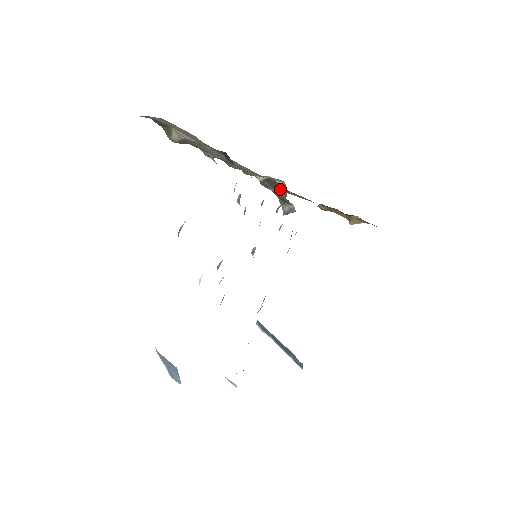
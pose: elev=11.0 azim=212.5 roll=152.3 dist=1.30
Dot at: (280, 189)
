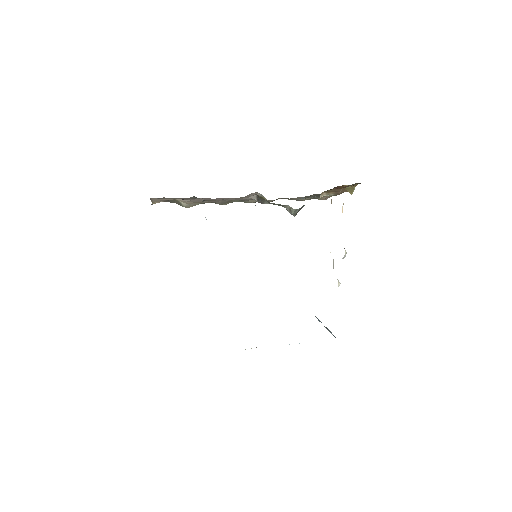
Dot at: (265, 199)
